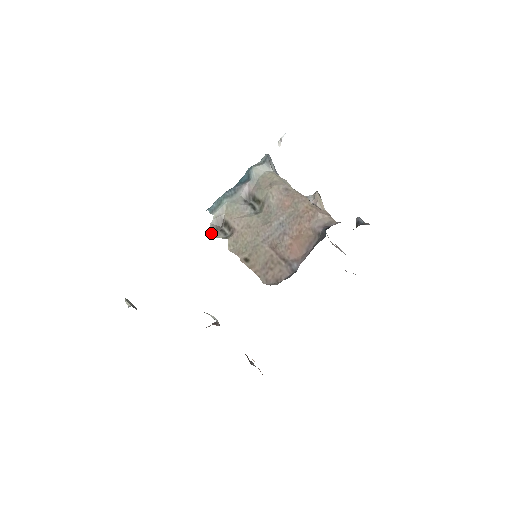
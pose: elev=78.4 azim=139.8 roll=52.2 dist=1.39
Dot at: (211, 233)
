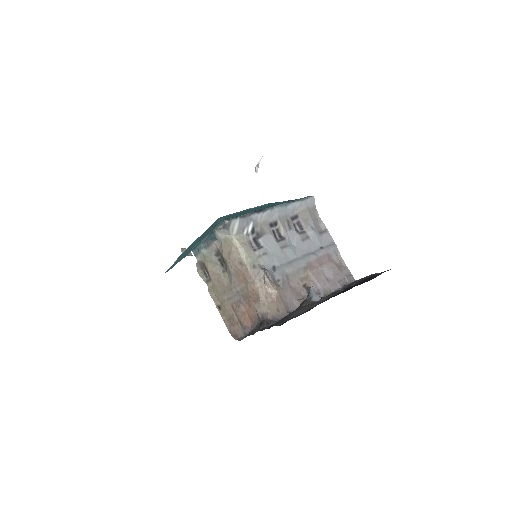
Dot at: (198, 271)
